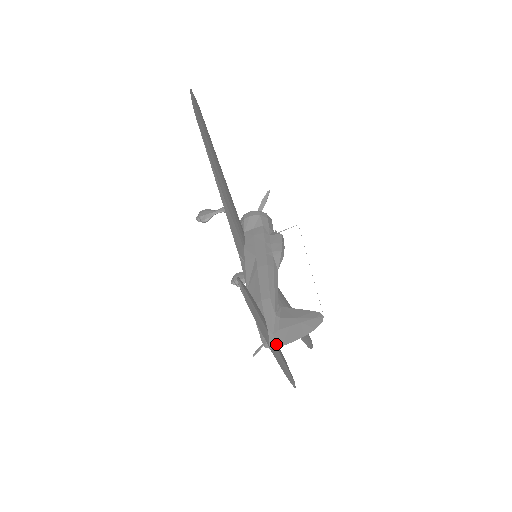
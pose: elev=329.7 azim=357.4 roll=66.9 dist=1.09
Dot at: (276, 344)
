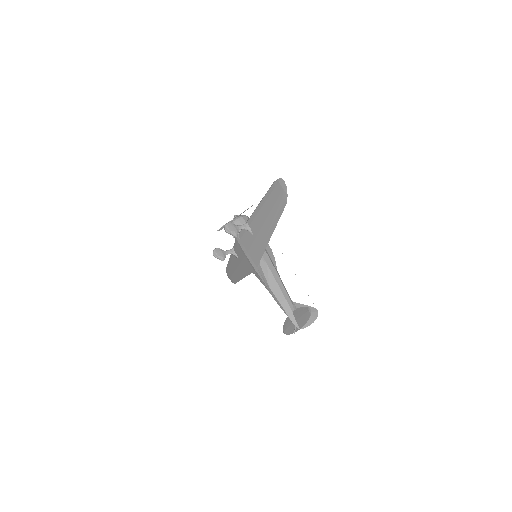
Dot at: (303, 327)
